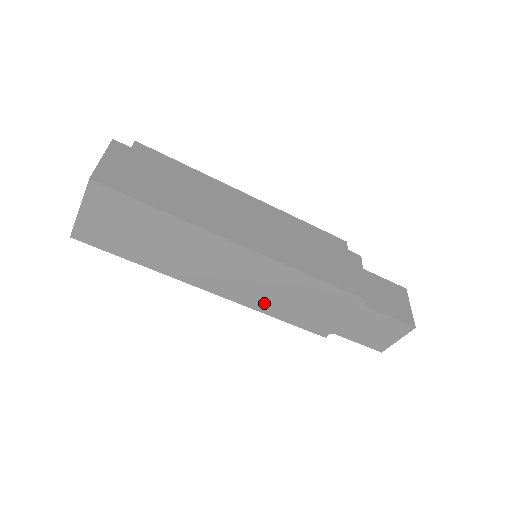
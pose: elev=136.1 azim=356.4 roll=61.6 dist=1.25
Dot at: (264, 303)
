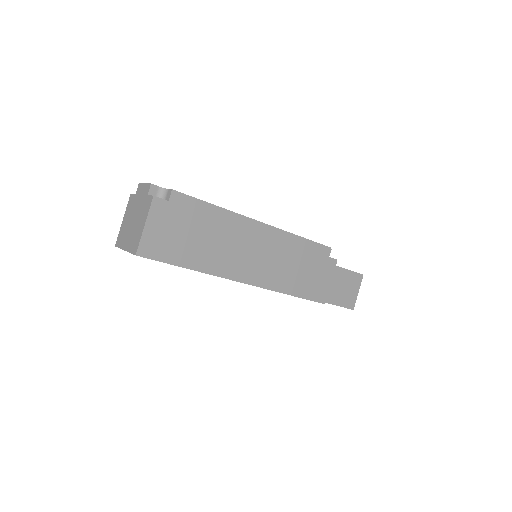
Dot at: occluded
